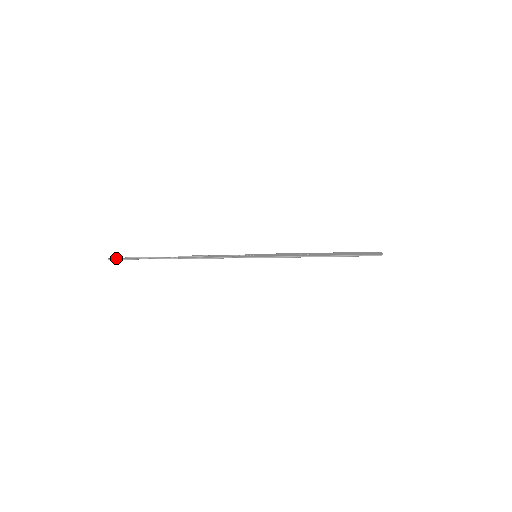
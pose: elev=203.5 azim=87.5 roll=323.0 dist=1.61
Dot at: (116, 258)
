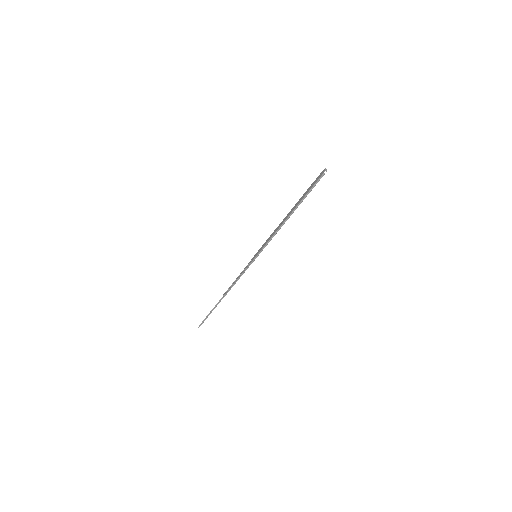
Dot at: (201, 324)
